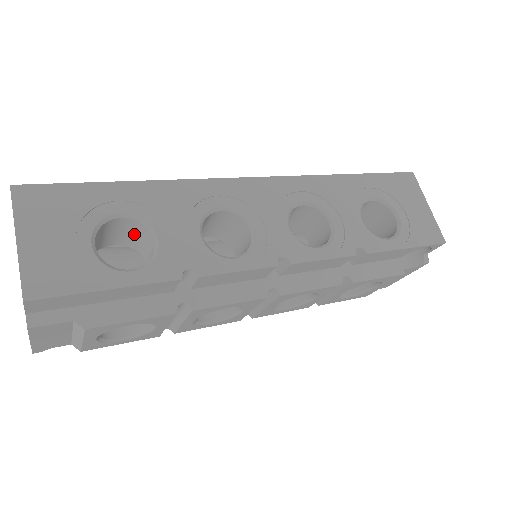
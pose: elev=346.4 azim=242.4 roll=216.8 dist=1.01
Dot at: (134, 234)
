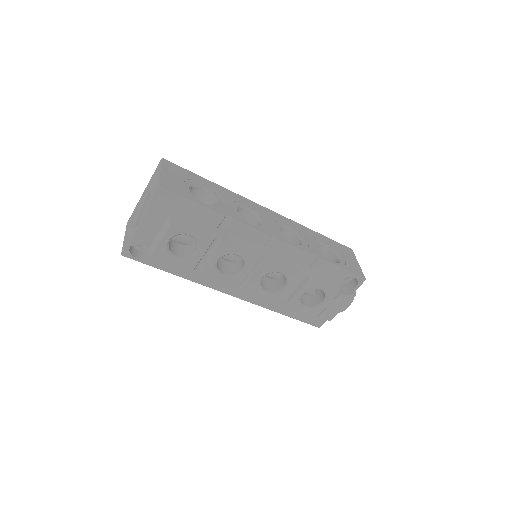
Dot at: occluded
